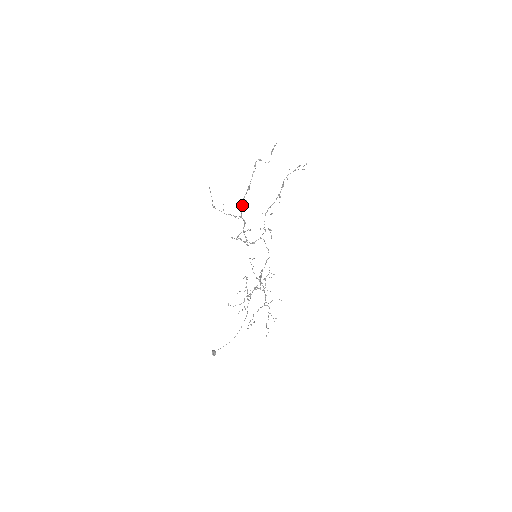
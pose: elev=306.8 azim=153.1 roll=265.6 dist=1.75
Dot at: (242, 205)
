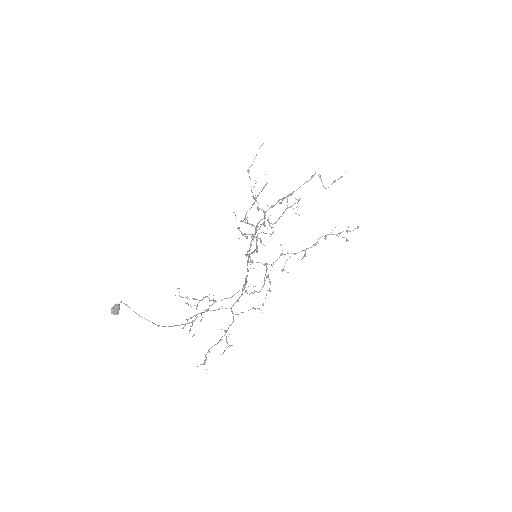
Dot at: occluded
